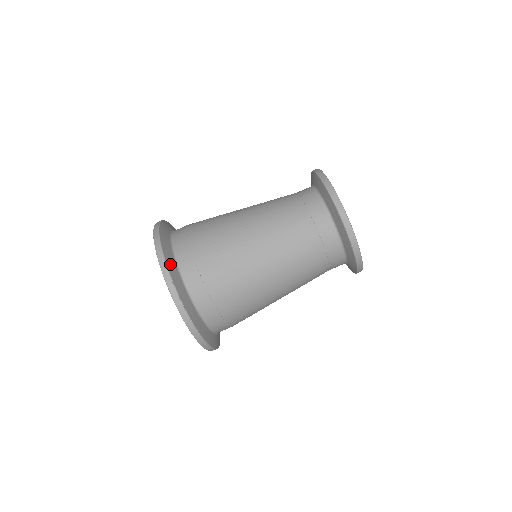
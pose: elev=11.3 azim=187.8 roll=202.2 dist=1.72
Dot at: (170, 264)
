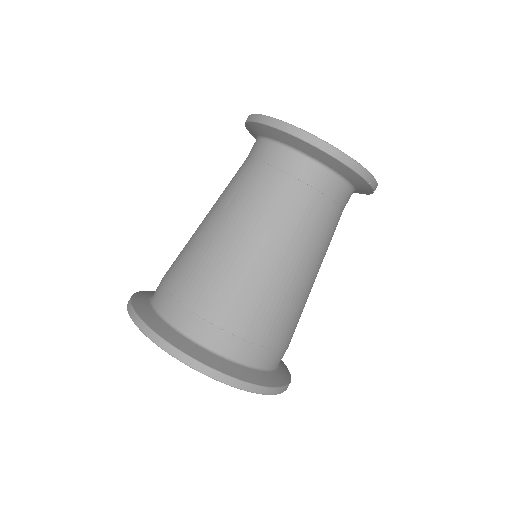
Dot at: (263, 380)
